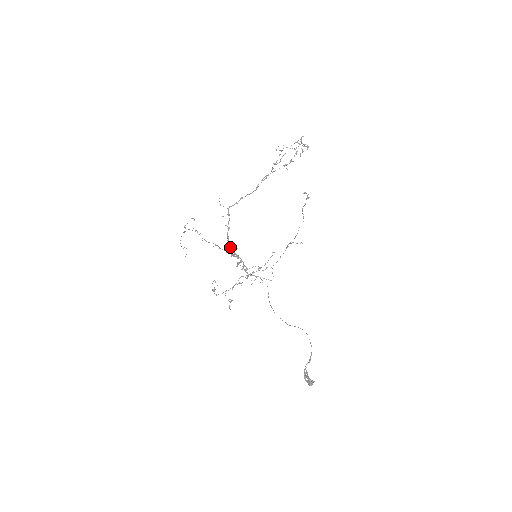
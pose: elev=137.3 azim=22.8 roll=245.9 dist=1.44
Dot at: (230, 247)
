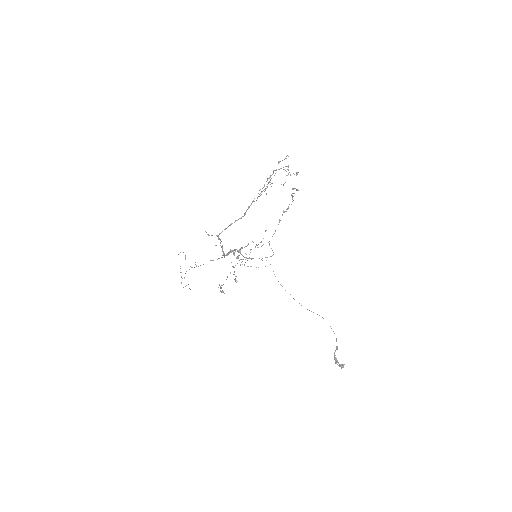
Dot at: occluded
